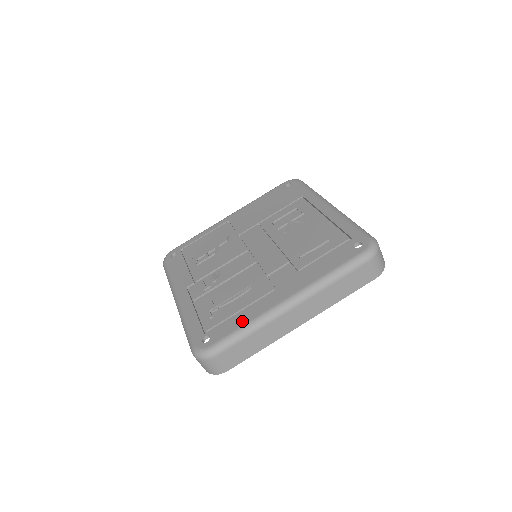
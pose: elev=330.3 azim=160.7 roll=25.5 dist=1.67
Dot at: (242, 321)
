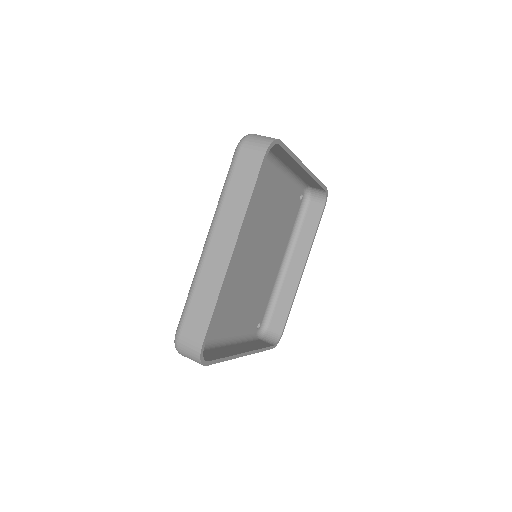
Dot at: occluded
